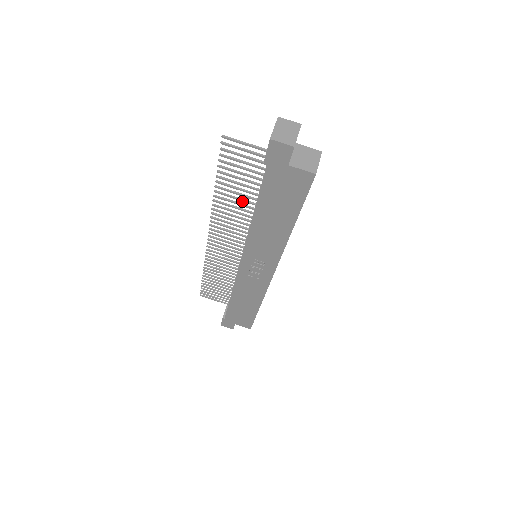
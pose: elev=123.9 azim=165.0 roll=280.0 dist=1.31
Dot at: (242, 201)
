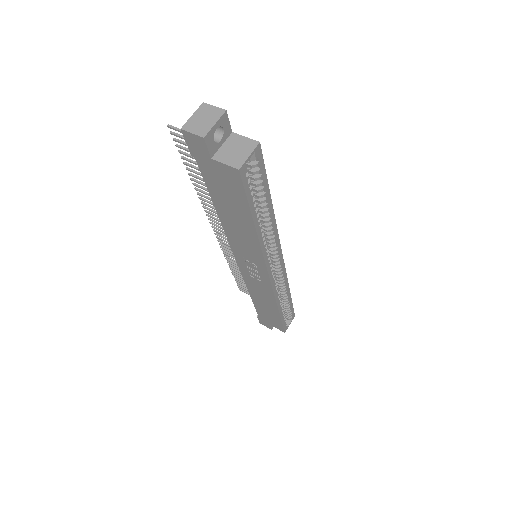
Dot at: occluded
